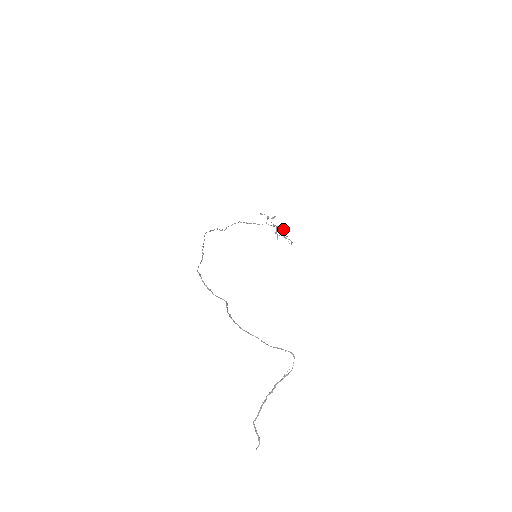
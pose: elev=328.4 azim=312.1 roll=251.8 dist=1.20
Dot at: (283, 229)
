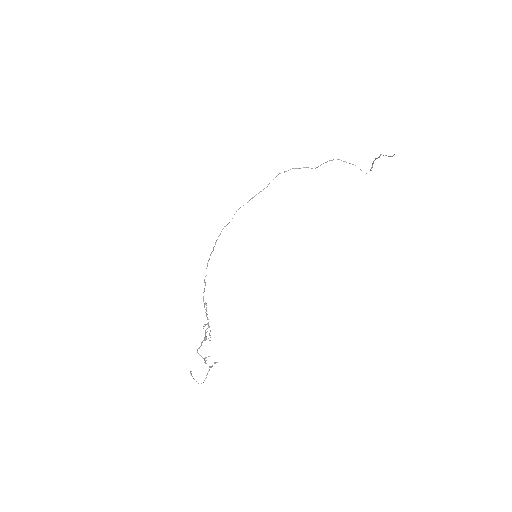
Dot at: (190, 371)
